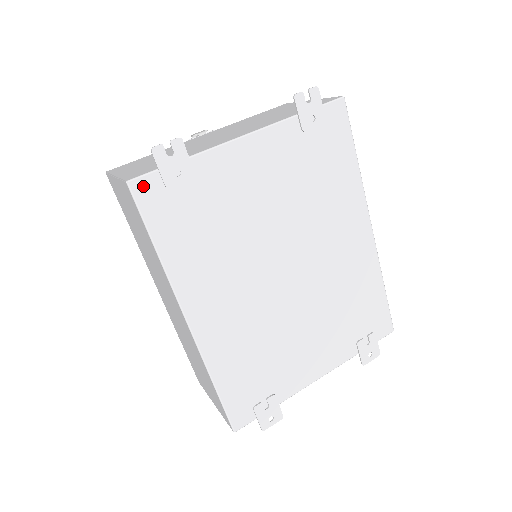
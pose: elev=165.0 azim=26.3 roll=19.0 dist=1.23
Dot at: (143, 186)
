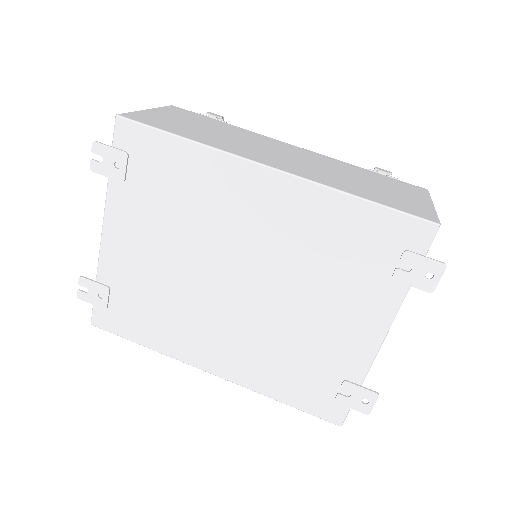
Dot at: (98, 319)
